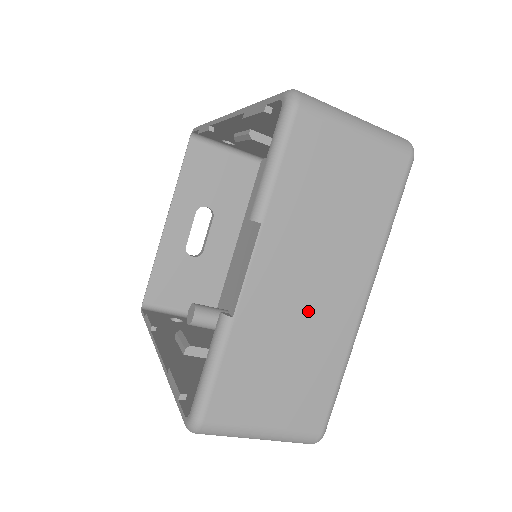
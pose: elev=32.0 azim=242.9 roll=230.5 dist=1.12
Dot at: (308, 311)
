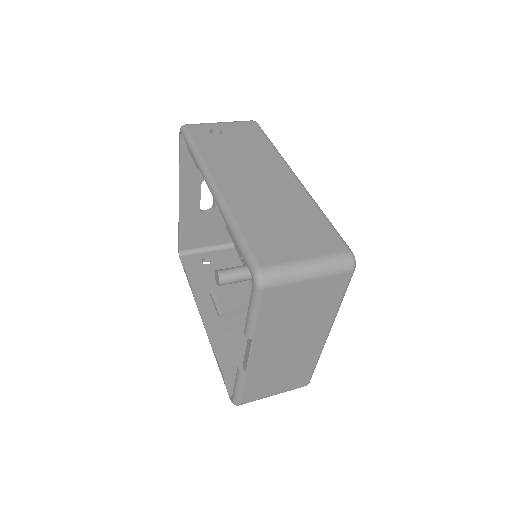
Dot at: (290, 354)
